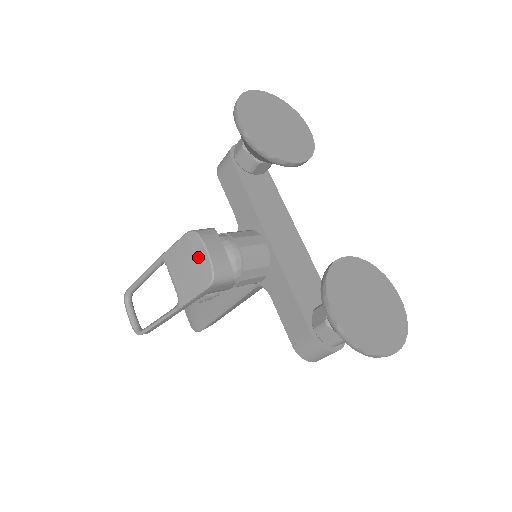
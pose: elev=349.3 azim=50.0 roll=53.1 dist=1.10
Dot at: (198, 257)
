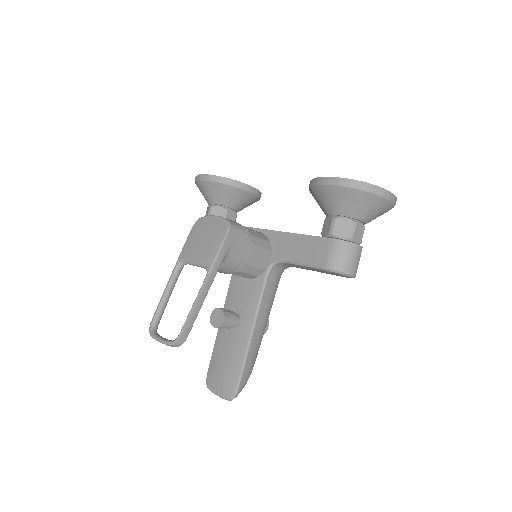
Dot at: (210, 225)
